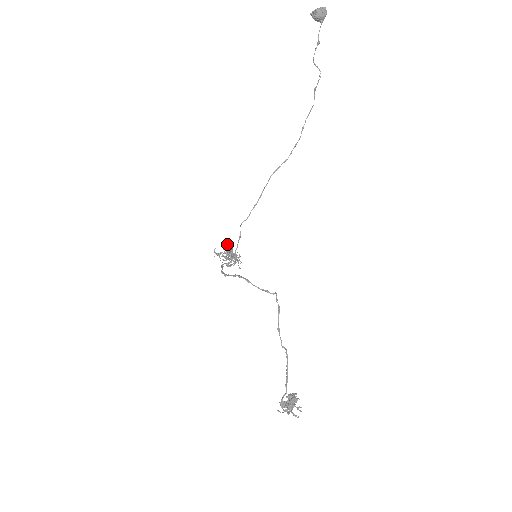
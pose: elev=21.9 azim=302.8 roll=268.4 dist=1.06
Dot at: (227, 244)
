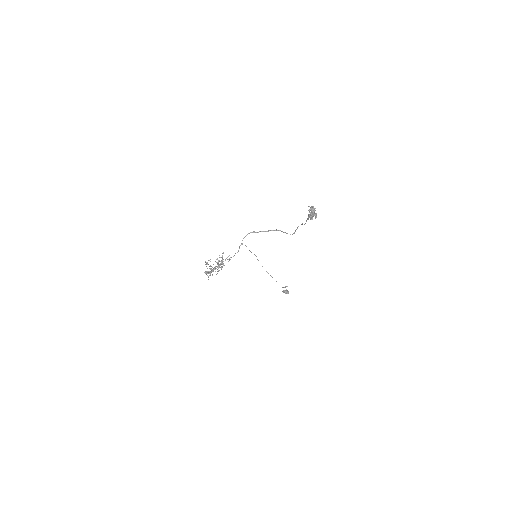
Dot at: occluded
